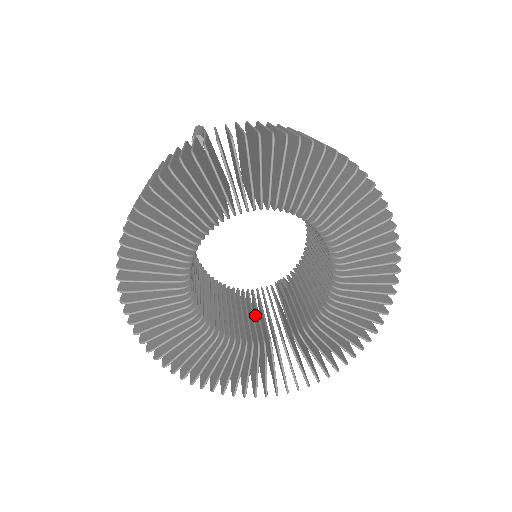
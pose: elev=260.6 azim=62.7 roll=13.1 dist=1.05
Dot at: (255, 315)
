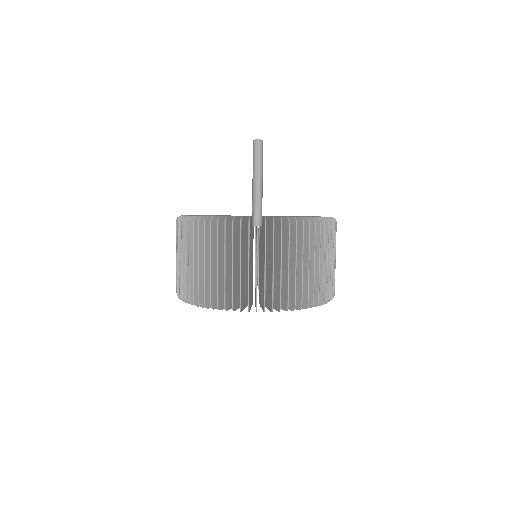
Dot at: occluded
